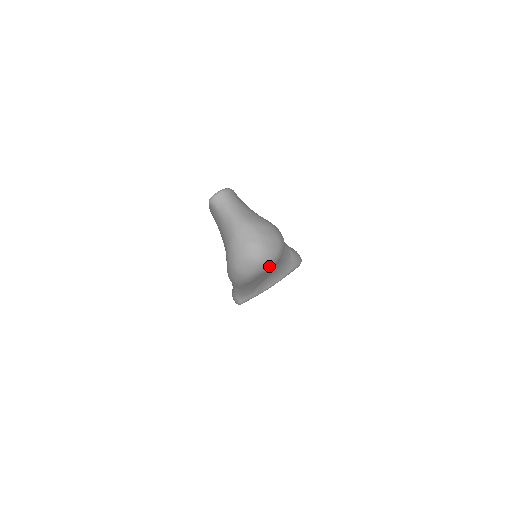
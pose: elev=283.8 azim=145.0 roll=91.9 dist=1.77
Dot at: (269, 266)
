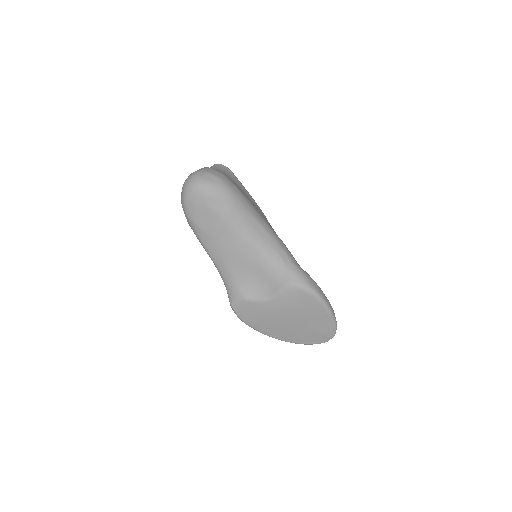
Dot at: (198, 194)
